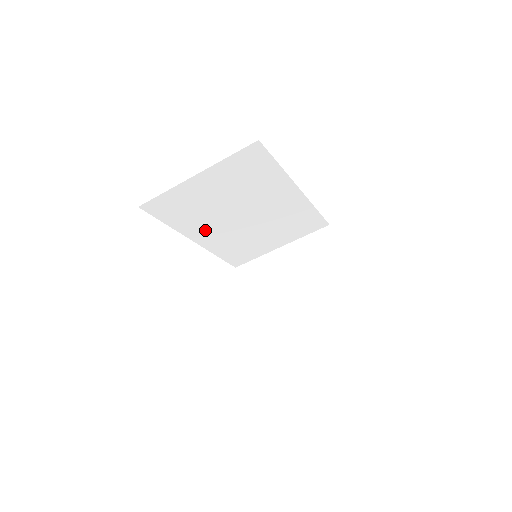
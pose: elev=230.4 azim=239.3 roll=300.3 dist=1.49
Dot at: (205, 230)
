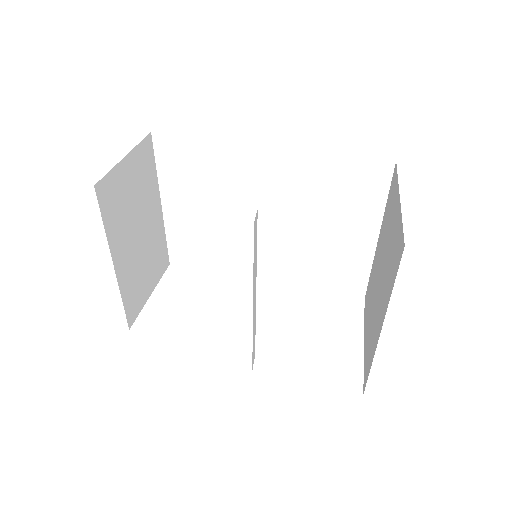
Dot at: (253, 260)
